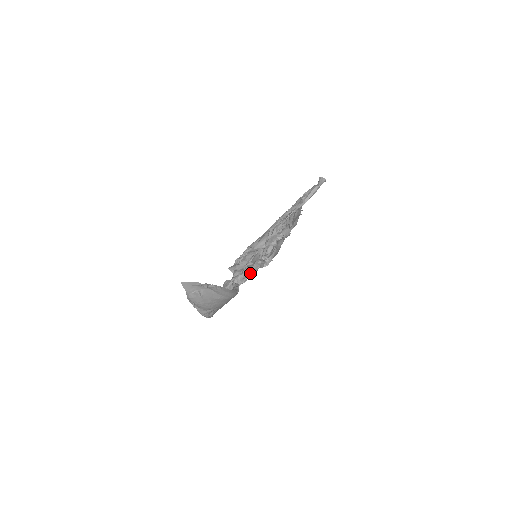
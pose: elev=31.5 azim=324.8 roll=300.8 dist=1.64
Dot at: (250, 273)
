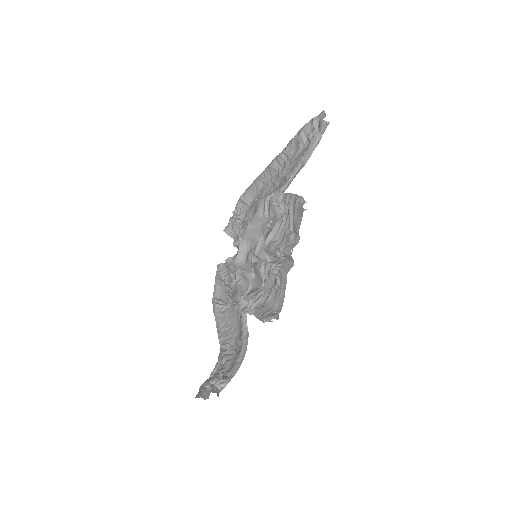
Dot at: occluded
